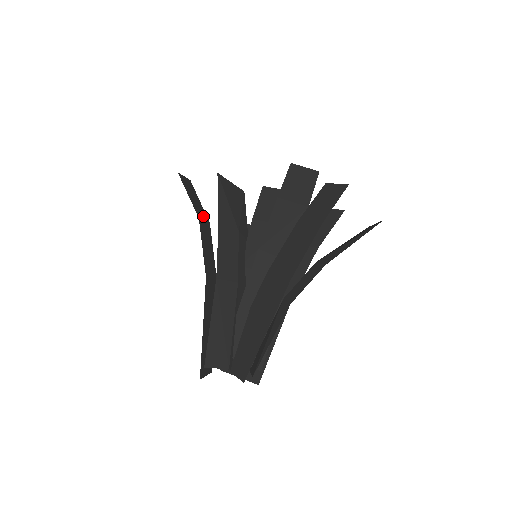
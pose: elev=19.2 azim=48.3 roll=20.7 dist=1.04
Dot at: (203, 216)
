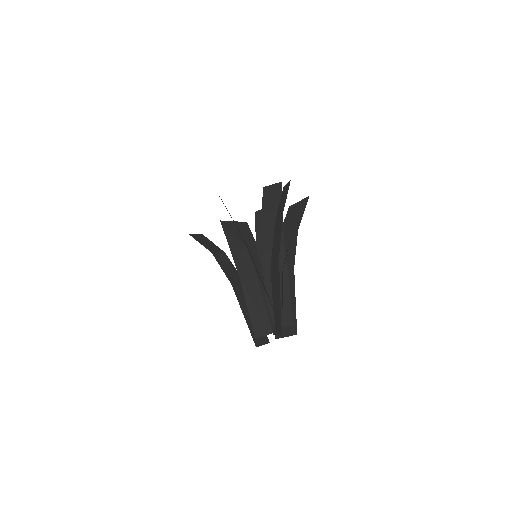
Dot at: (217, 251)
